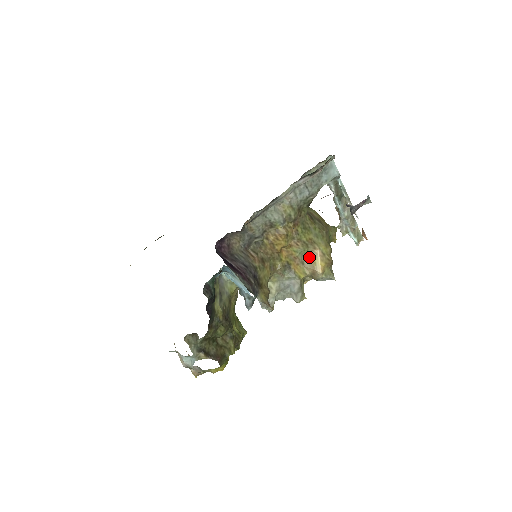
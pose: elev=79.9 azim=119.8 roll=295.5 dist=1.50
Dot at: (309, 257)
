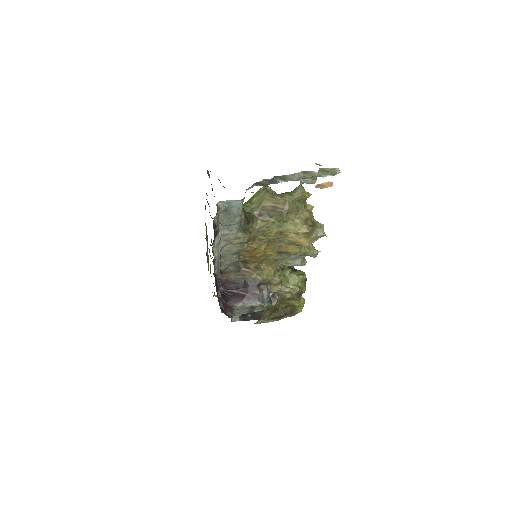
Dot at: (289, 241)
